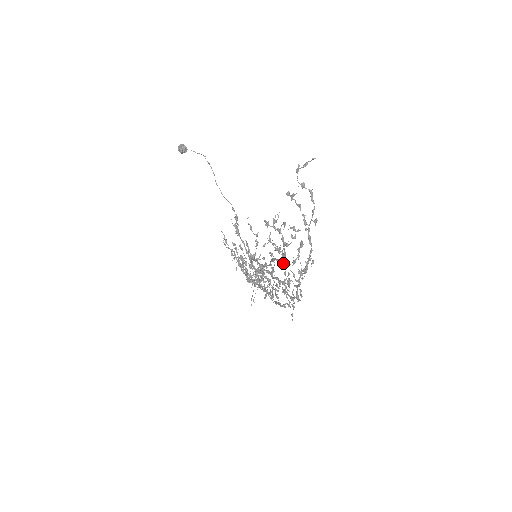
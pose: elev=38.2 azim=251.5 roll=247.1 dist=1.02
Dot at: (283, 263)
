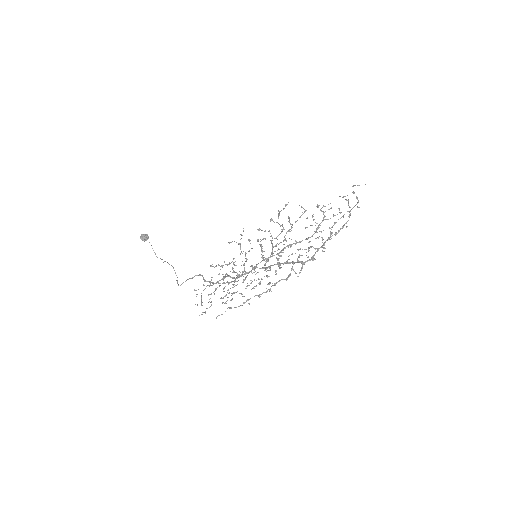
Dot at: (315, 232)
